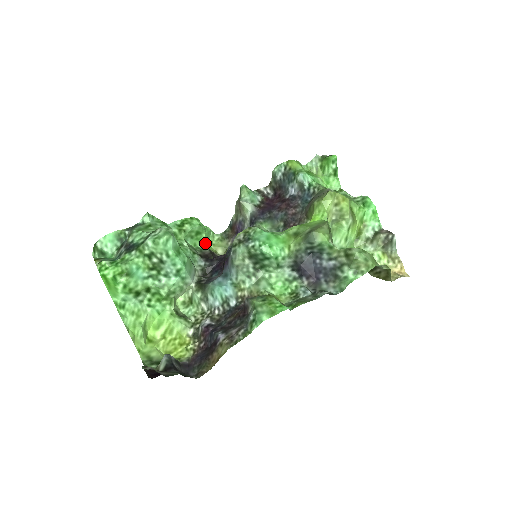
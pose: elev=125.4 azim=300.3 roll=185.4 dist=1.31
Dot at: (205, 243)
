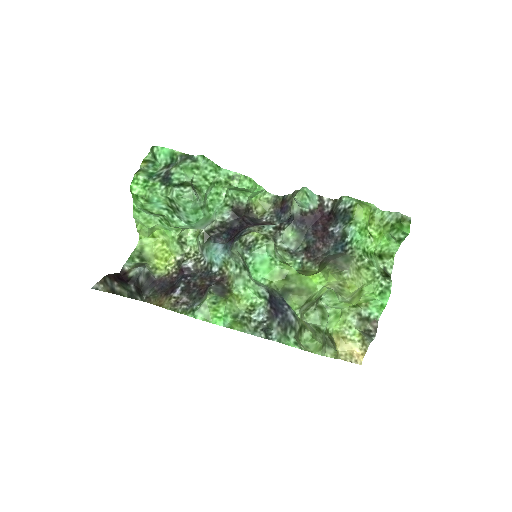
Dot at: (250, 197)
